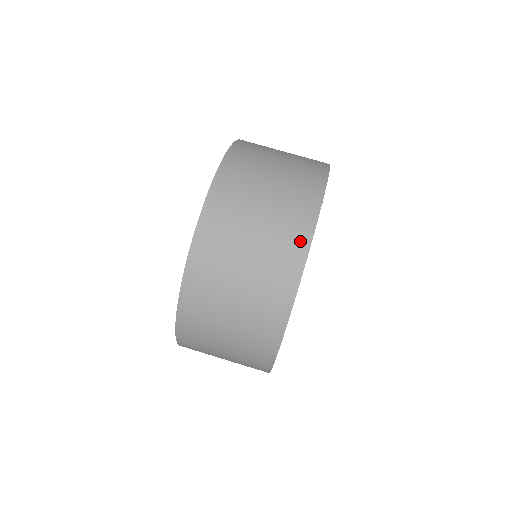
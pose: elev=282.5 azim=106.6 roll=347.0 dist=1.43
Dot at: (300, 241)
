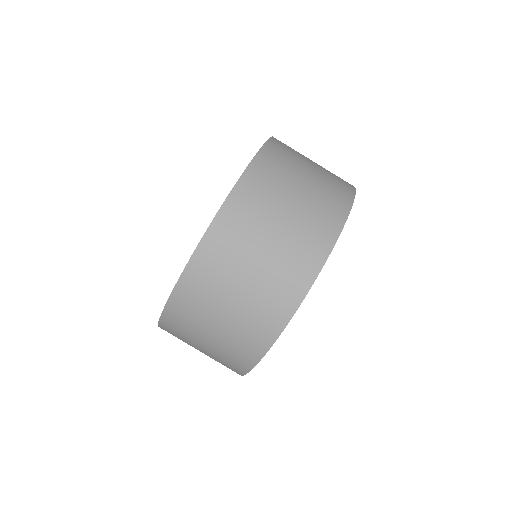
Dot at: (283, 310)
